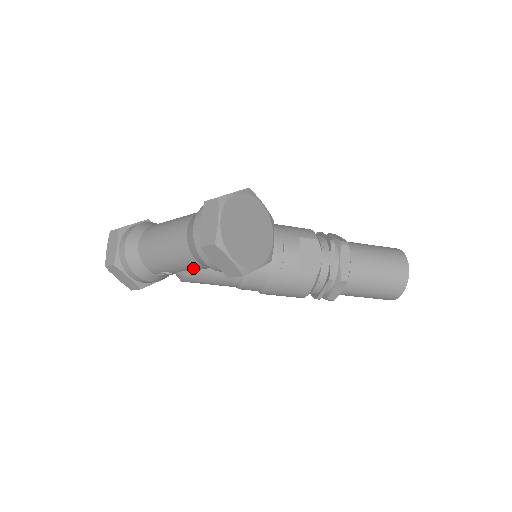
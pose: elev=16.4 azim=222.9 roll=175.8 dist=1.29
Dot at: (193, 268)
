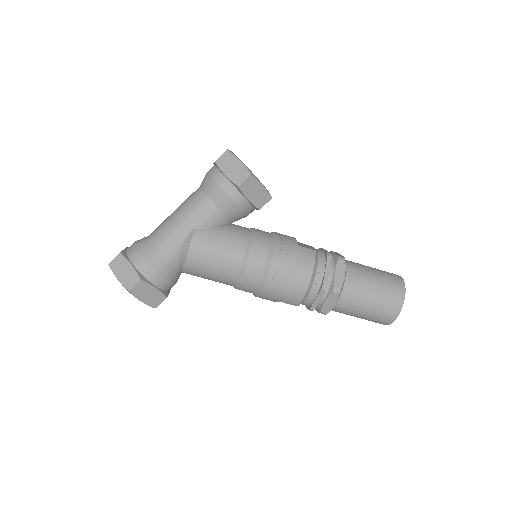
Dot at: (203, 216)
